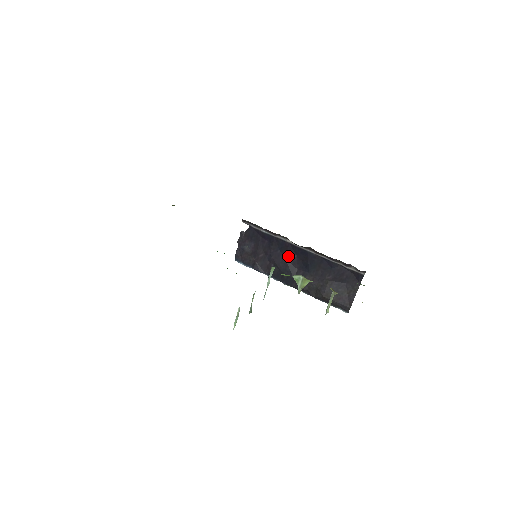
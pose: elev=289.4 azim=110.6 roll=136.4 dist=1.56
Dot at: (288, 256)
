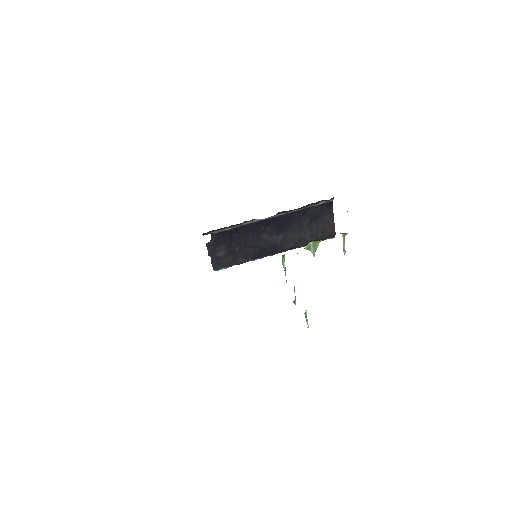
Dot at: (261, 232)
